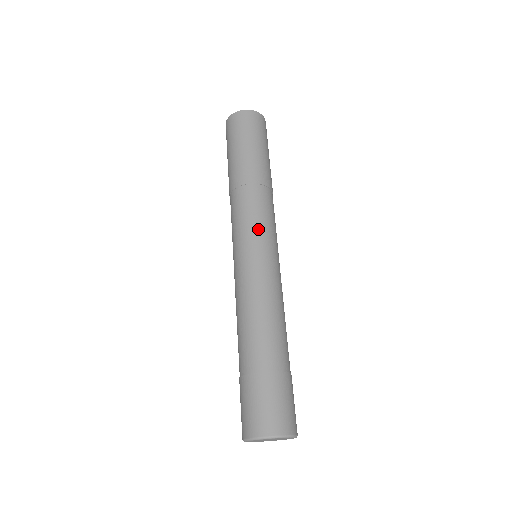
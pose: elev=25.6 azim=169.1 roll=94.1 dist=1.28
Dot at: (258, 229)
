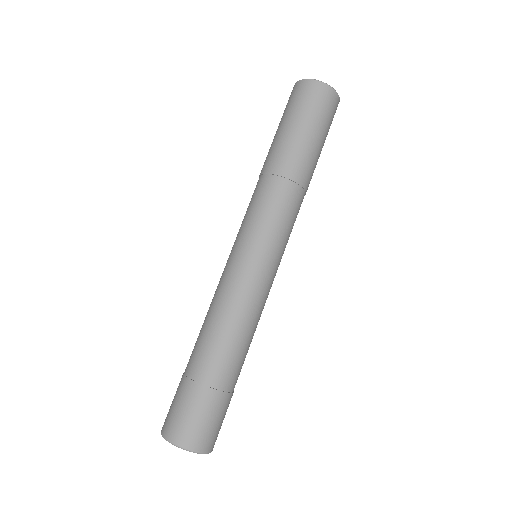
Dot at: (253, 229)
